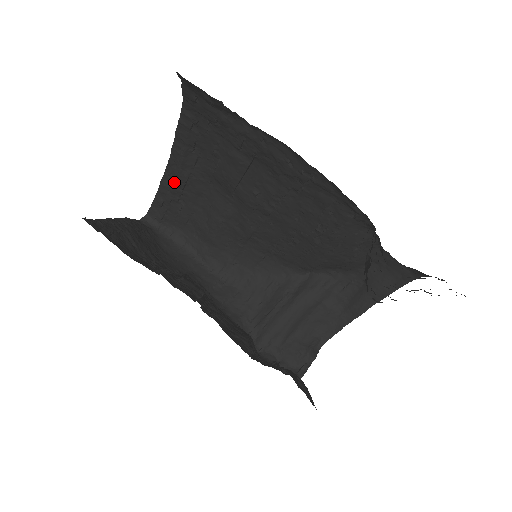
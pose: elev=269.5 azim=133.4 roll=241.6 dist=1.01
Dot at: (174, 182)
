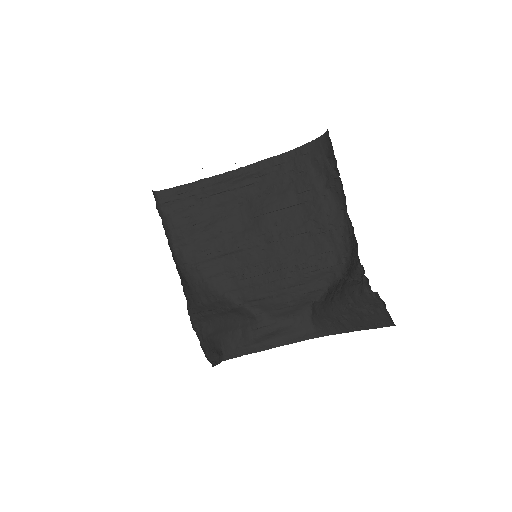
Dot at: (216, 186)
